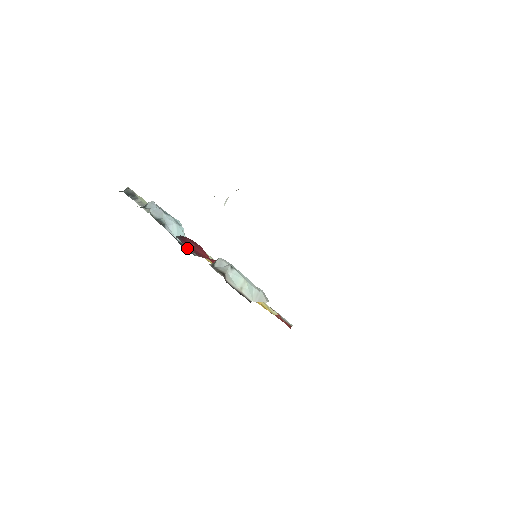
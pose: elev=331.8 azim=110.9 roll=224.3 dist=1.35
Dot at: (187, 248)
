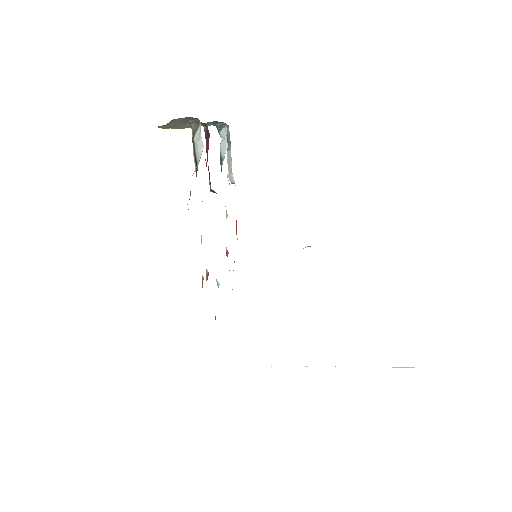
Dot at: occluded
